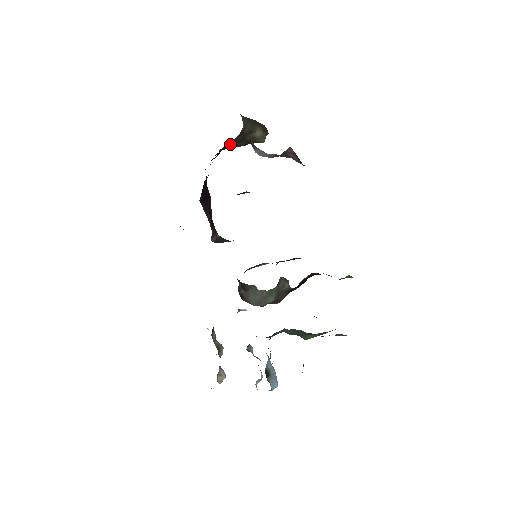
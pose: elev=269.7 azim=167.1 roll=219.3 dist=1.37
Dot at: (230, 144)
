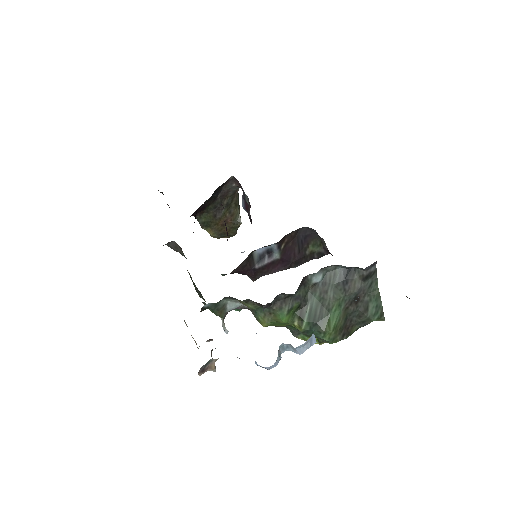
Dot at: (219, 204)
